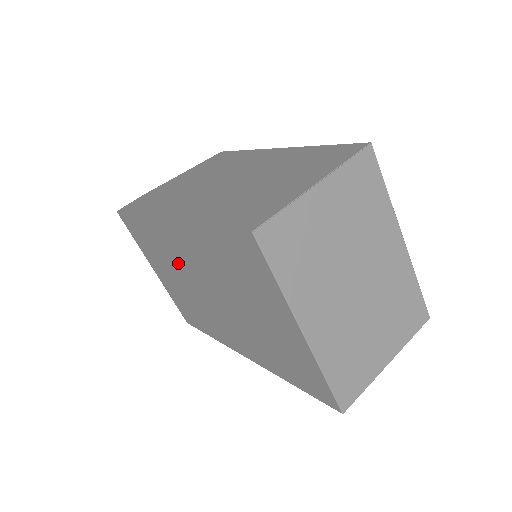
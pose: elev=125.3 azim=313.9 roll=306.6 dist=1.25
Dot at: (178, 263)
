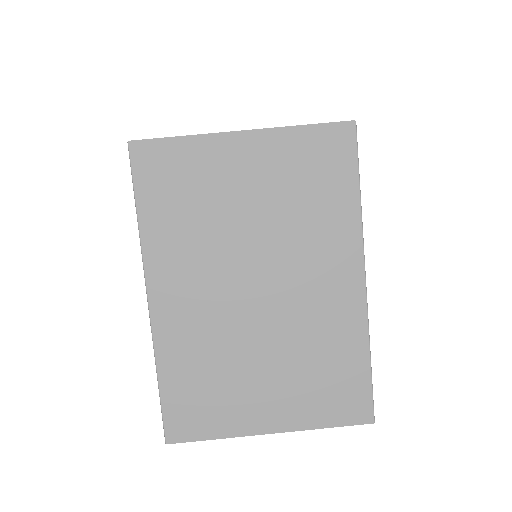
Dot at: occluded
